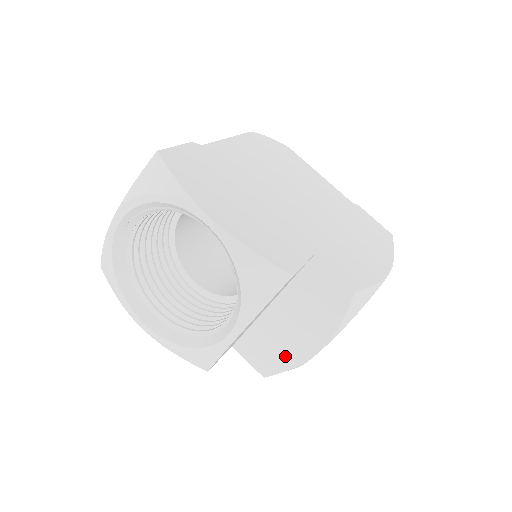
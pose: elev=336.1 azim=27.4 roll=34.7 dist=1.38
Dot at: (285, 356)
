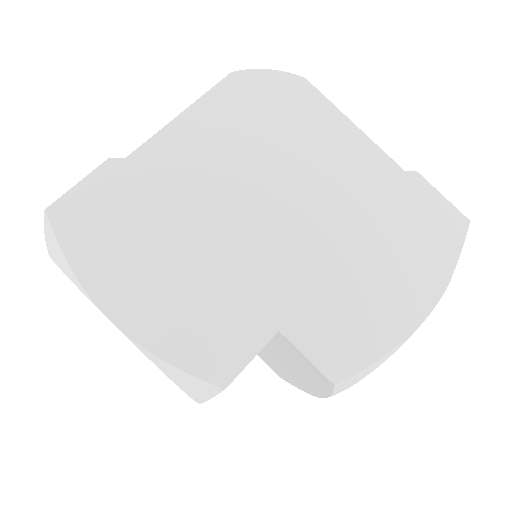
Dot at: (290, 378)
